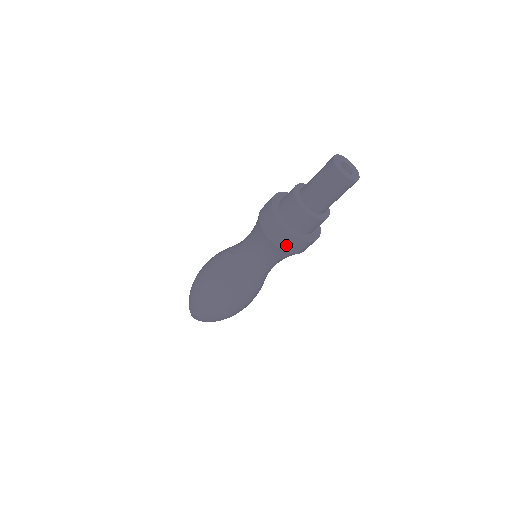
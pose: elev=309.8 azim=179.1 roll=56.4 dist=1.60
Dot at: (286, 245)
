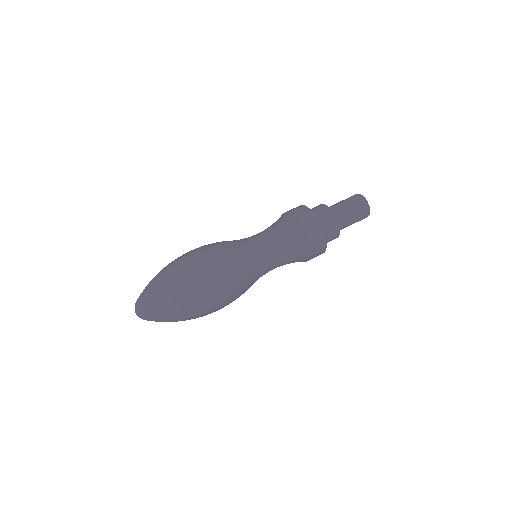
Dot at: (314, 241)
